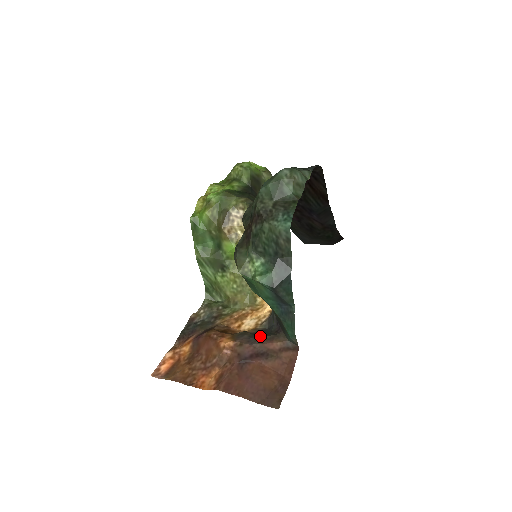
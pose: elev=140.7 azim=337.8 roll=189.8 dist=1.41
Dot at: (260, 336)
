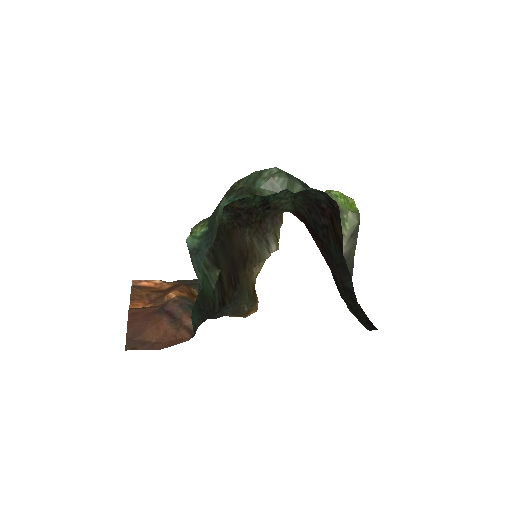
Dot at: occluded
